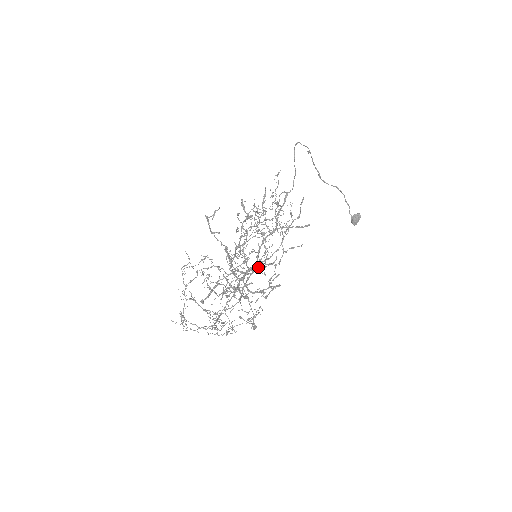
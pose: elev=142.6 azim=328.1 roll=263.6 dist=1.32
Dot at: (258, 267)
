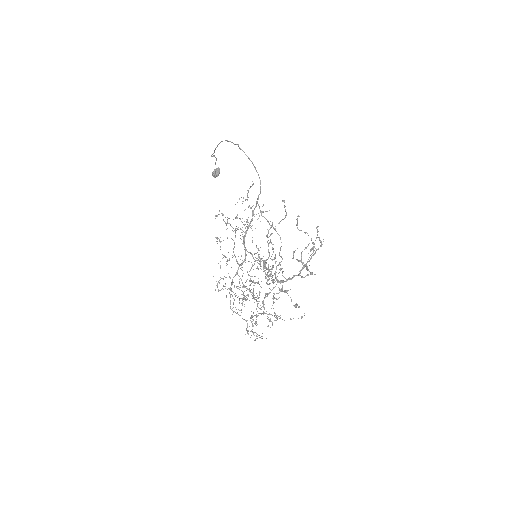
Dot at: occluded
